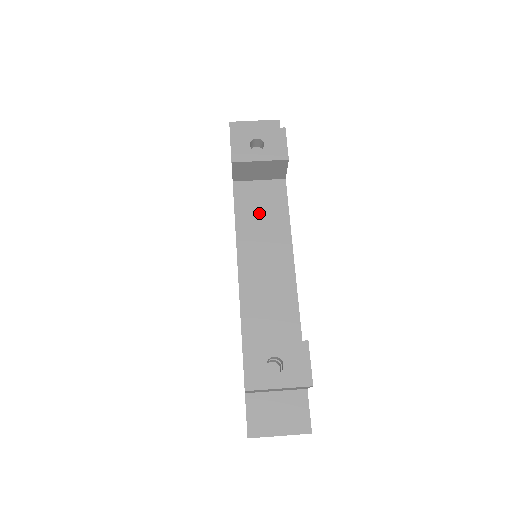
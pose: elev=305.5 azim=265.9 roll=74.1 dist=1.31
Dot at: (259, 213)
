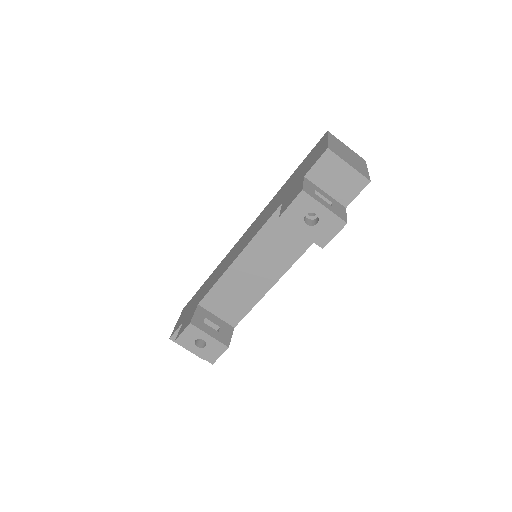
Dot at: (280, 241)
